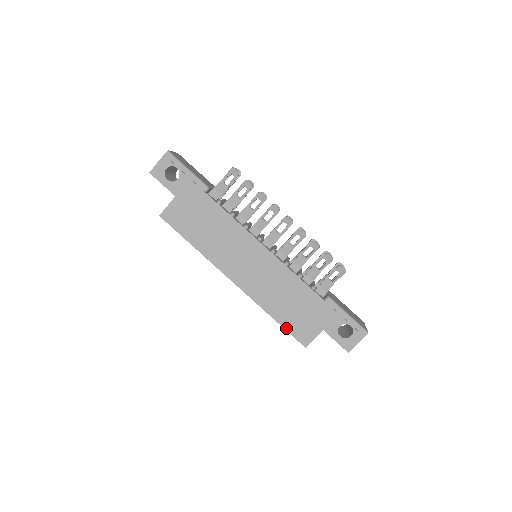
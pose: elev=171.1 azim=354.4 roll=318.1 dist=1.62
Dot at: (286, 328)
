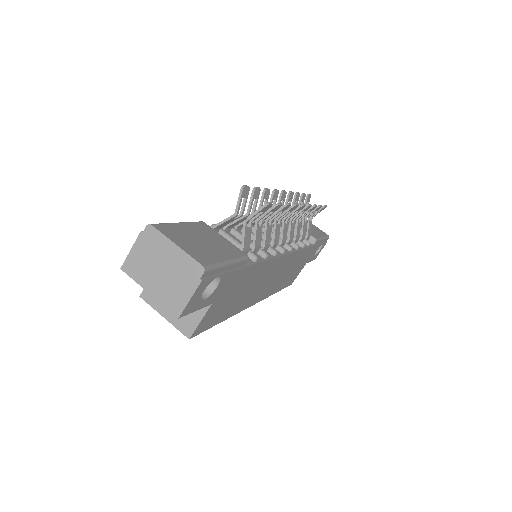
Dot at: occluded
